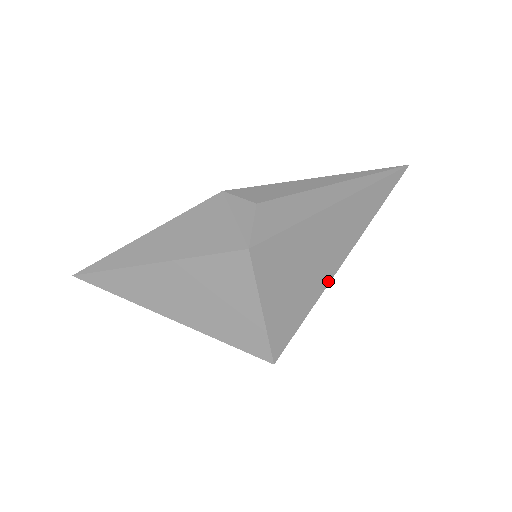
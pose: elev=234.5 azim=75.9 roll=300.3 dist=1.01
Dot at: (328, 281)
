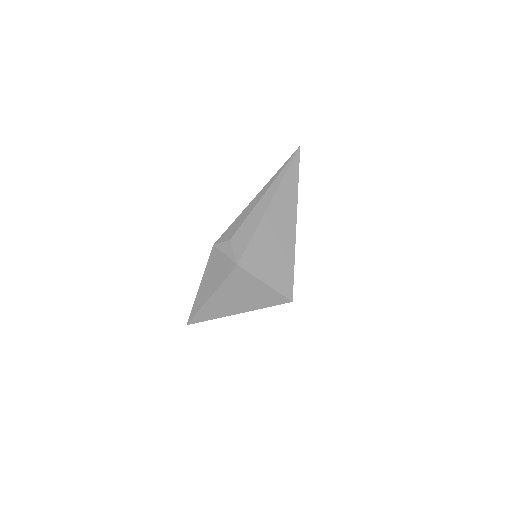
Dot at: (294, 244)
